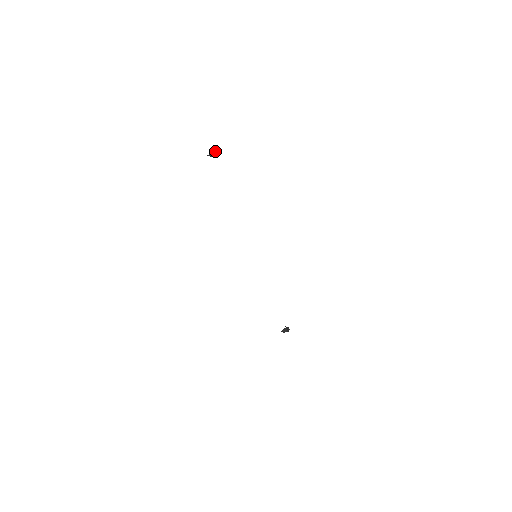
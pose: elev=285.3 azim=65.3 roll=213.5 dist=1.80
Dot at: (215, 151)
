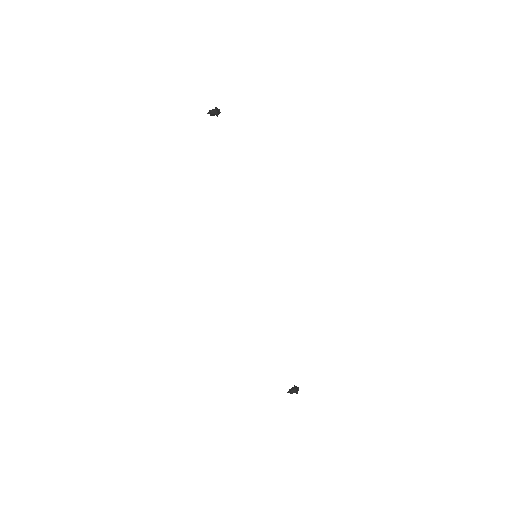
Dot at: (216, 108)
